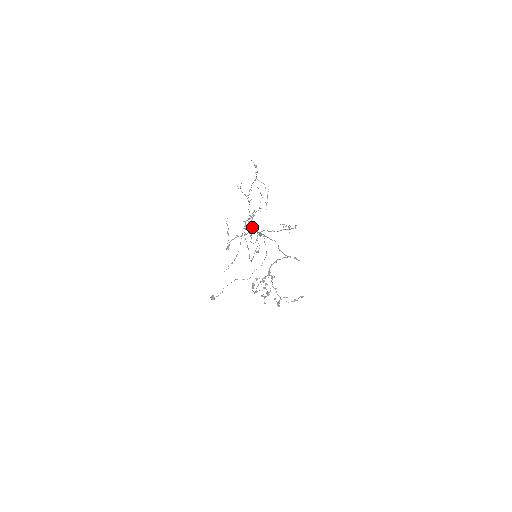
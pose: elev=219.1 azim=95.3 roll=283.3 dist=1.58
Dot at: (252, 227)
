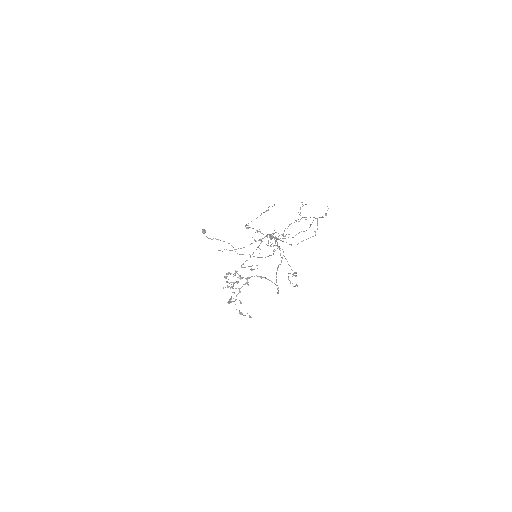
Dot at: occluded
